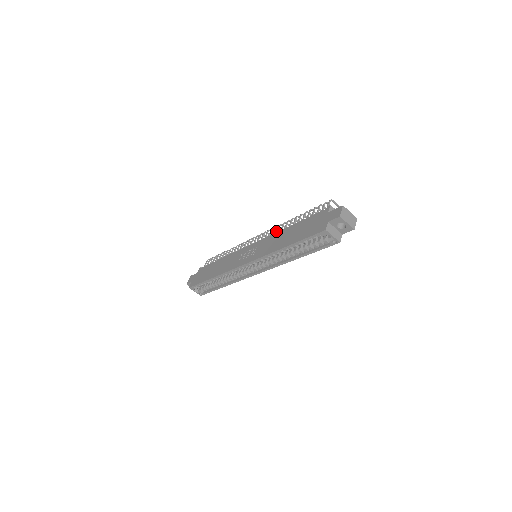
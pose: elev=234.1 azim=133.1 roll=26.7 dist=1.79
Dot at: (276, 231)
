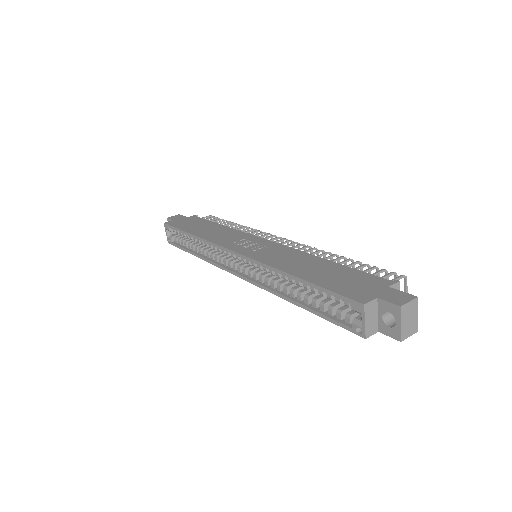
Dot at: occluded
